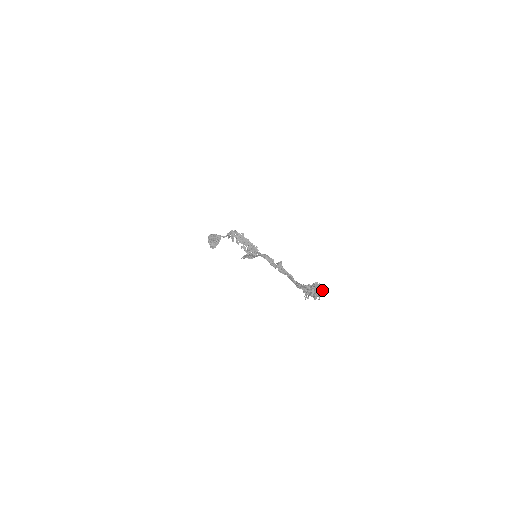
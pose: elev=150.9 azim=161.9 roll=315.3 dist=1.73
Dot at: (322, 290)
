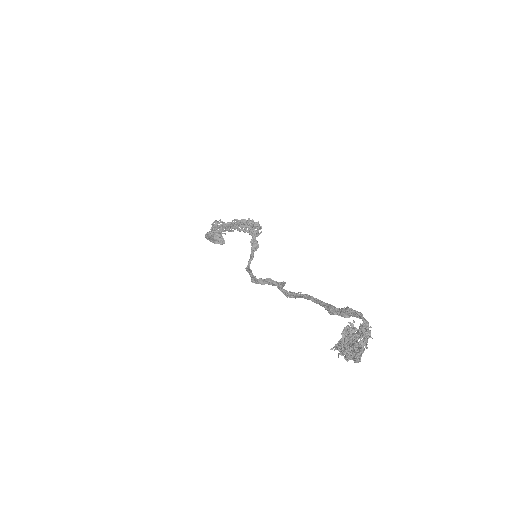
Dot at: (360, 348)
